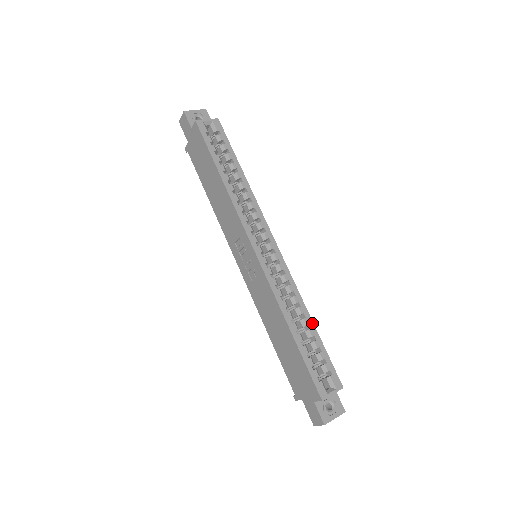
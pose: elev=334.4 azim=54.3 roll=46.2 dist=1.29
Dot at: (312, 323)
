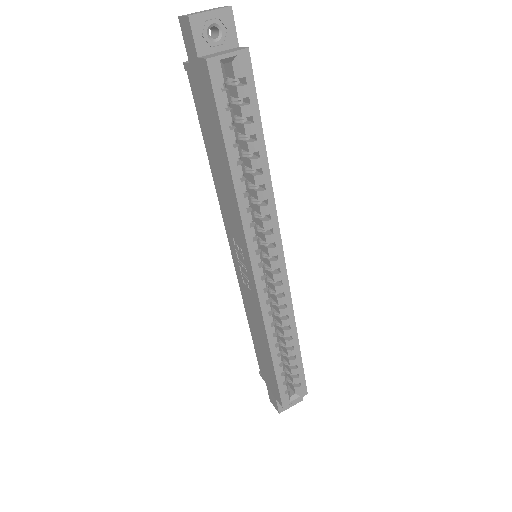
Dot at: (298, 343)
